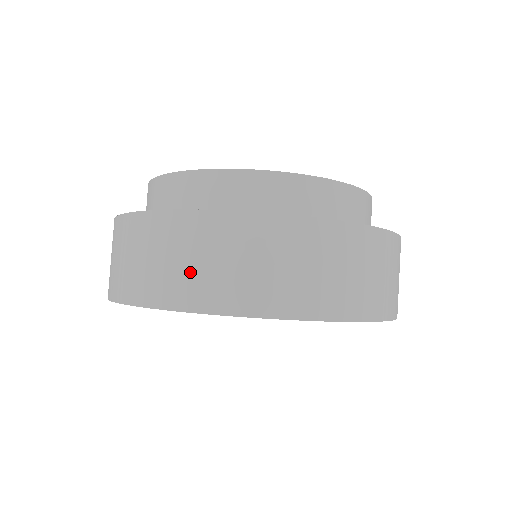
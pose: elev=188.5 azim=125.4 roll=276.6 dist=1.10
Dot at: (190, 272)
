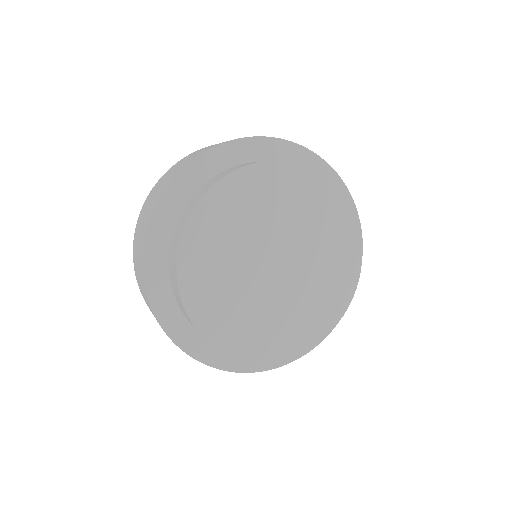
Dot at: occluded
